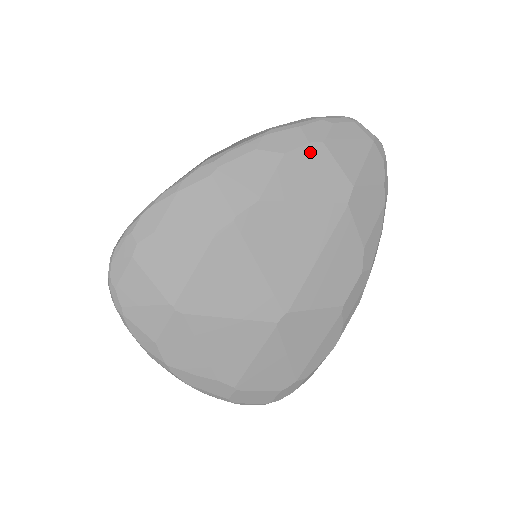
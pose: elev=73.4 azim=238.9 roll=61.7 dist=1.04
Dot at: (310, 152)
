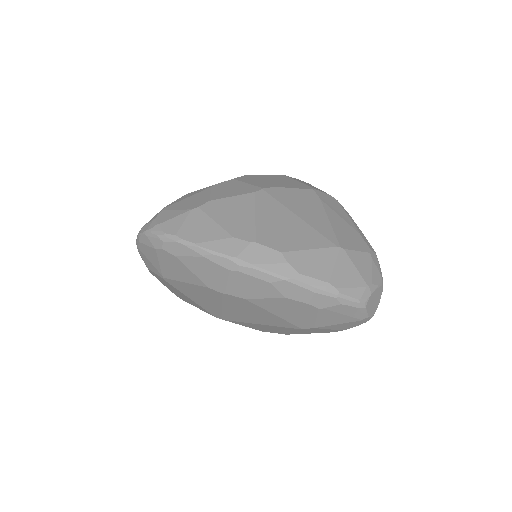
Dot at: (304, 306)
